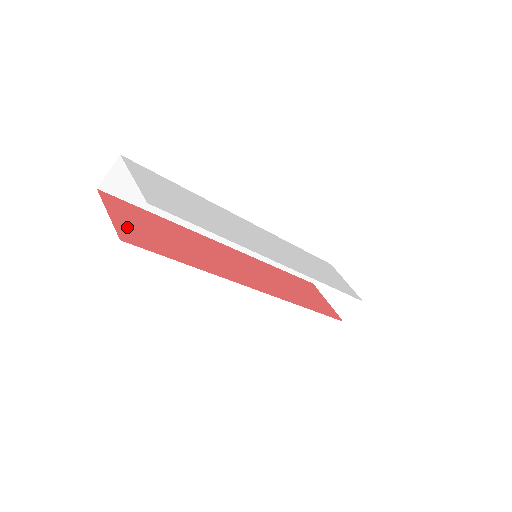
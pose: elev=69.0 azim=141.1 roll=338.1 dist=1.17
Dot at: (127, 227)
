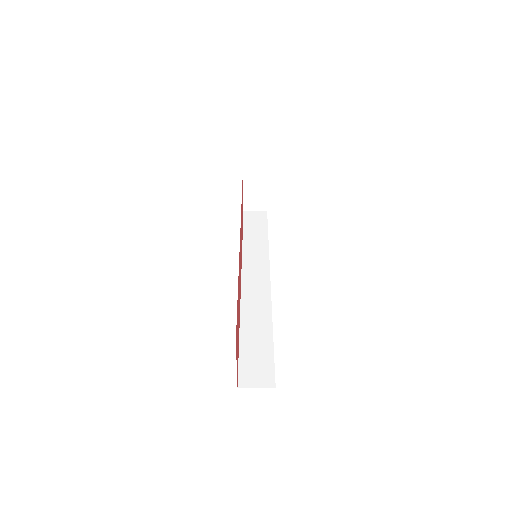
Dot at: (237, 360)
